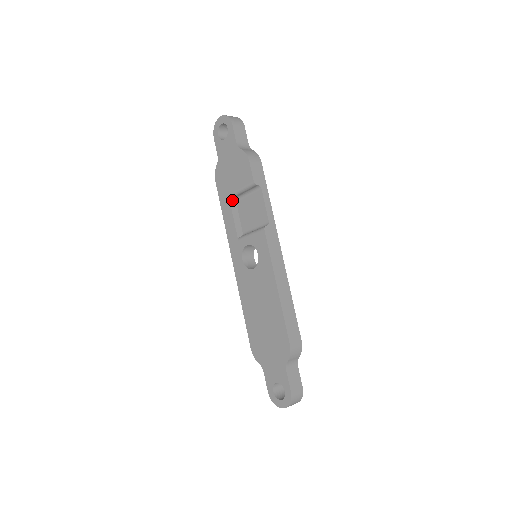
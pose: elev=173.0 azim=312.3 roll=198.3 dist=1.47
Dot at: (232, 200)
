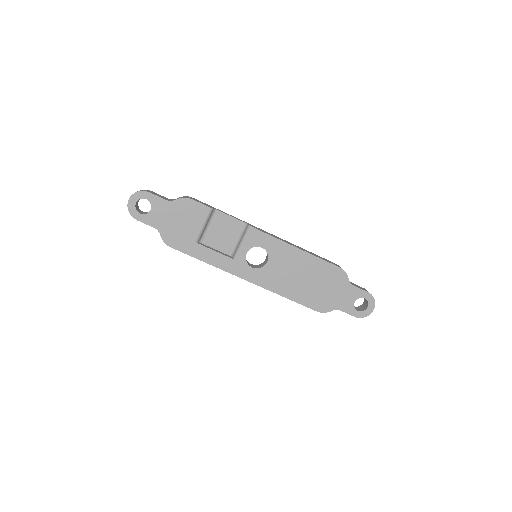
Dot at: (199, 243)
